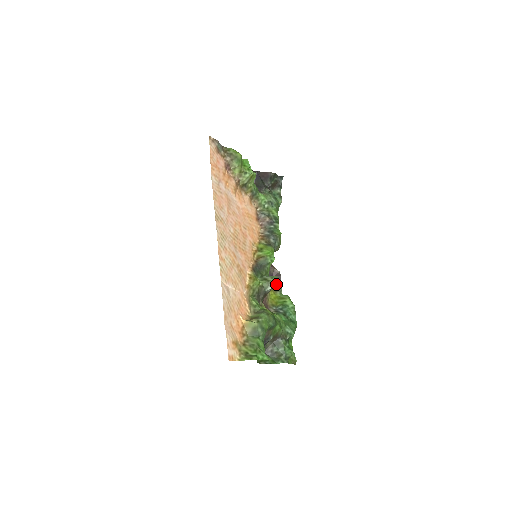
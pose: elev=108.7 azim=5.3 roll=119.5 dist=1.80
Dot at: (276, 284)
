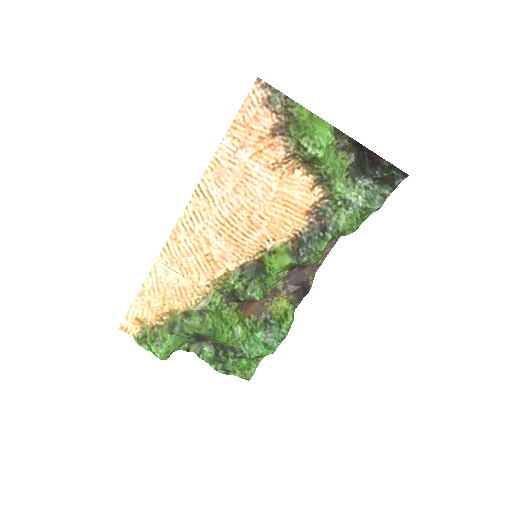
Dot at: (296, 296)
